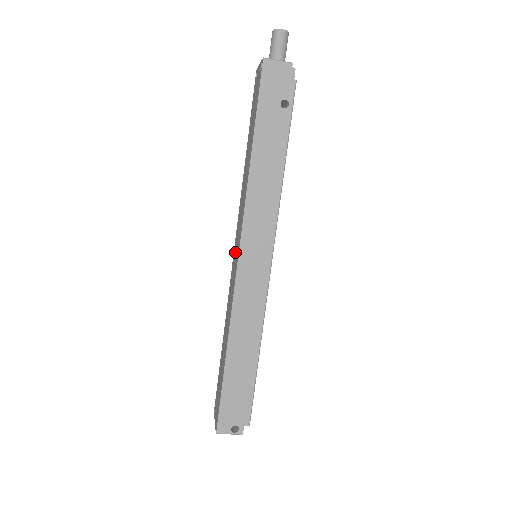
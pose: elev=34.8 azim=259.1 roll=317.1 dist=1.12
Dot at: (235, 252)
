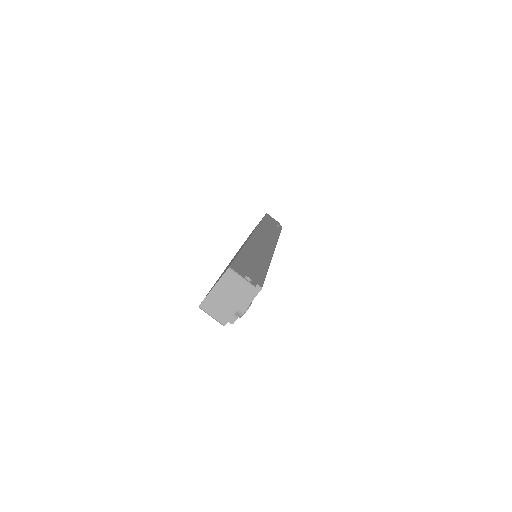
Dot at: occluded
